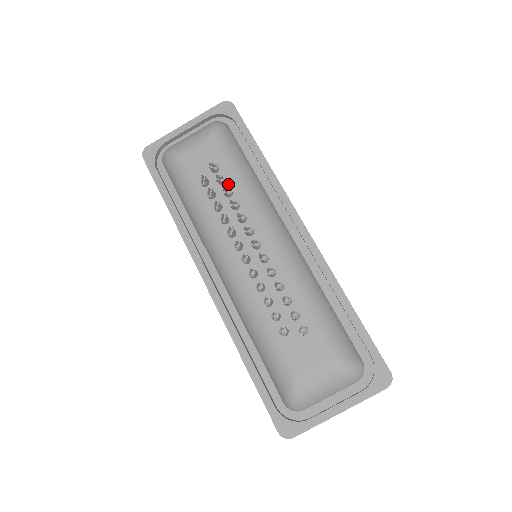
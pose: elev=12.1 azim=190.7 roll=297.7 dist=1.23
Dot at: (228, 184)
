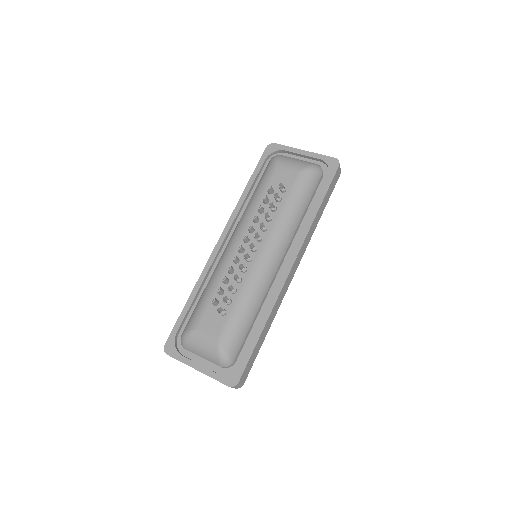
Dot at: (279, 204)
